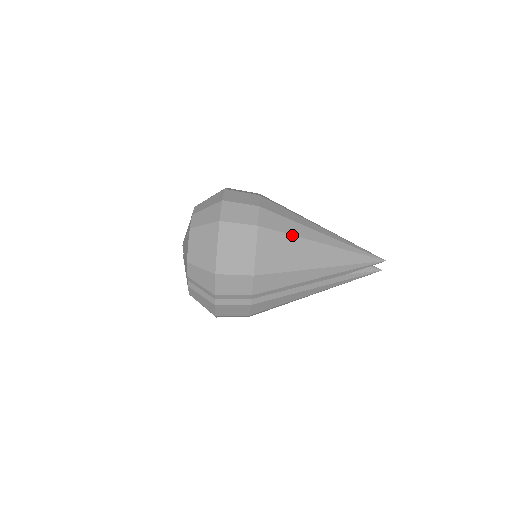
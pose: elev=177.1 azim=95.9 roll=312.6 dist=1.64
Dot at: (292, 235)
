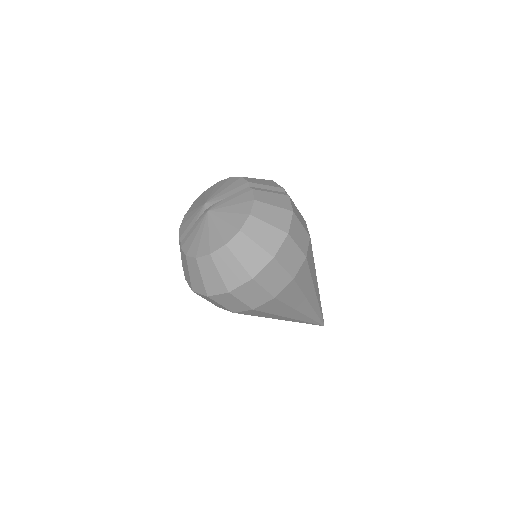
Dot at: occluded
